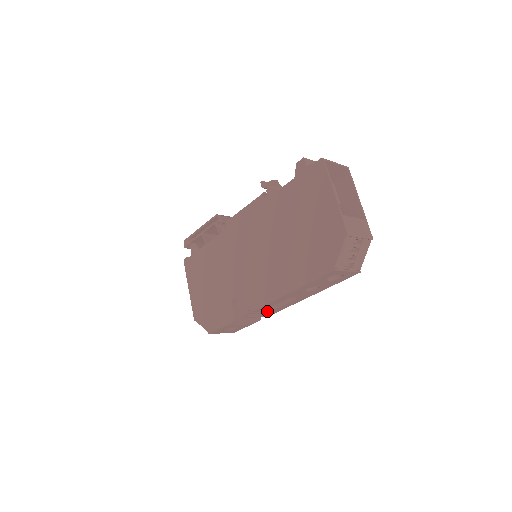
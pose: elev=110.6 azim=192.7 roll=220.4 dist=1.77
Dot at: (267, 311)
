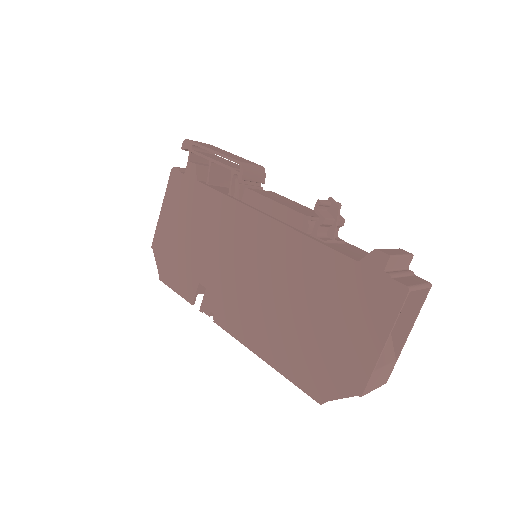
Dot at: occluded
